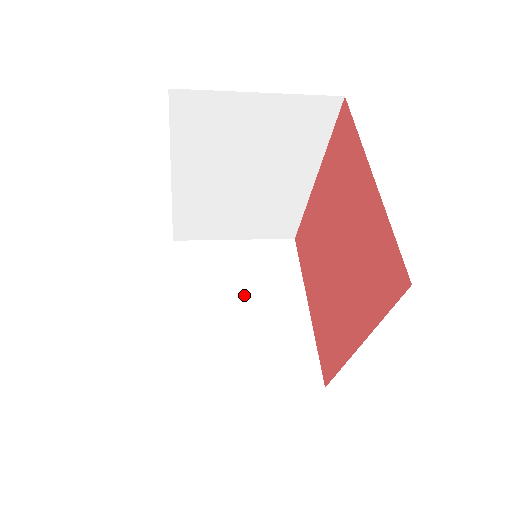
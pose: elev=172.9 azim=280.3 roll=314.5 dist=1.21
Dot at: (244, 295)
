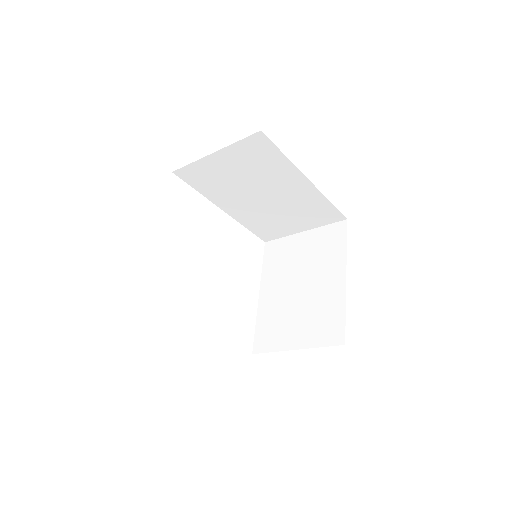
Dot at: (302, 276)
